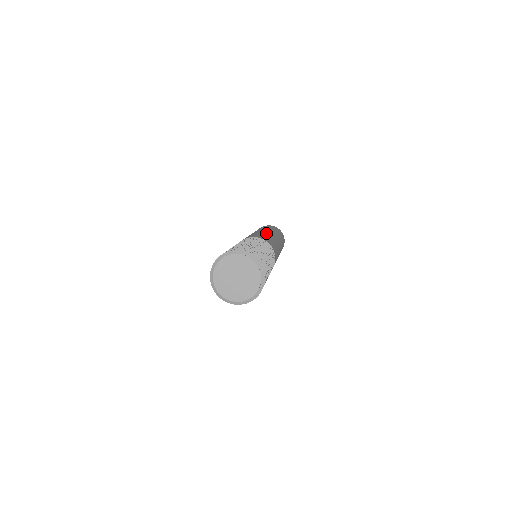
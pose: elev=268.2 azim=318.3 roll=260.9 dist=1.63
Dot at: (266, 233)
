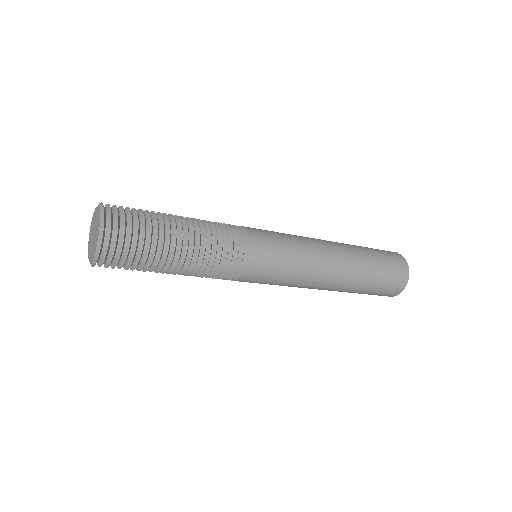
Dot at: (306, 240)
